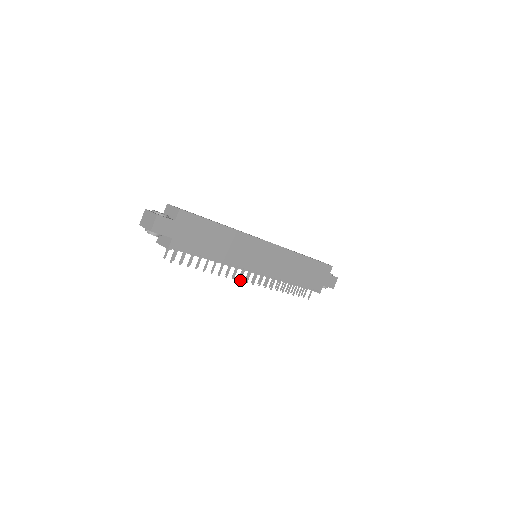
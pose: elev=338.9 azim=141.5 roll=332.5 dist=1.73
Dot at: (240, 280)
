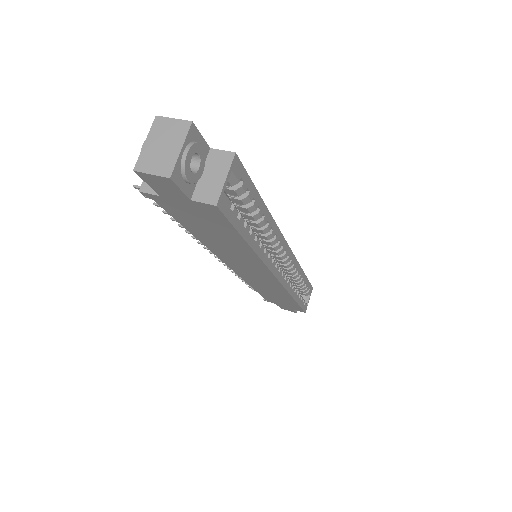
Dot at: (205, 248)
